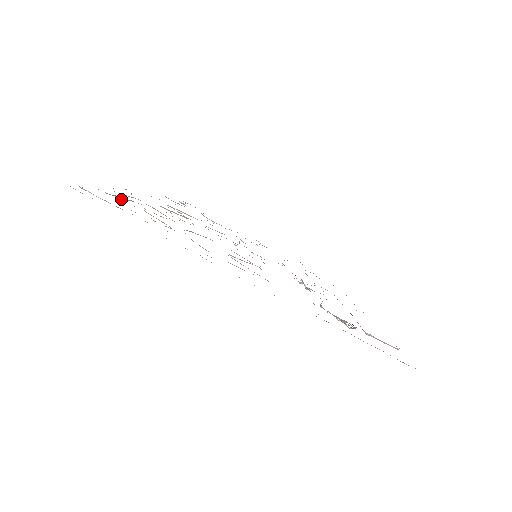
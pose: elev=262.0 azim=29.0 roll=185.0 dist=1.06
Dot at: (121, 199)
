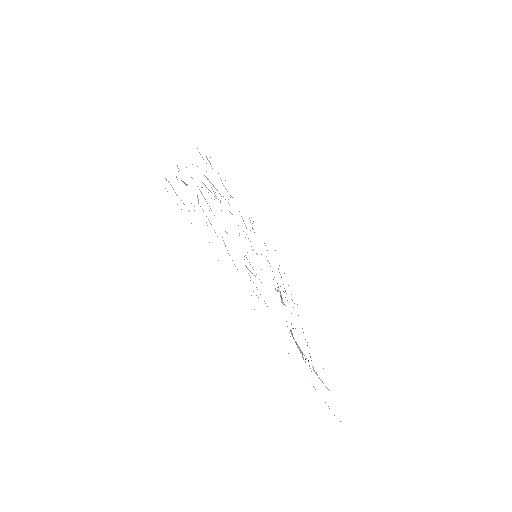
Dot at: (184, 183)
